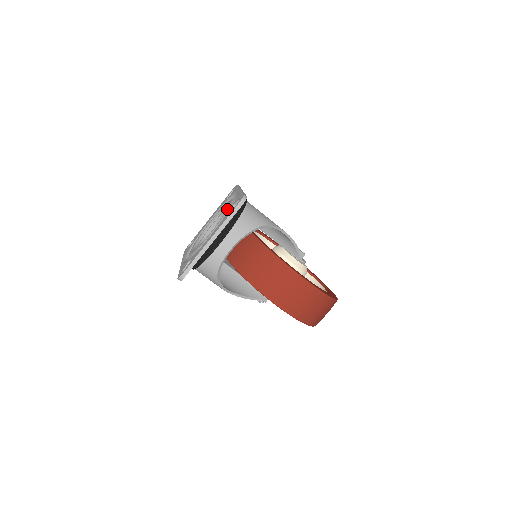
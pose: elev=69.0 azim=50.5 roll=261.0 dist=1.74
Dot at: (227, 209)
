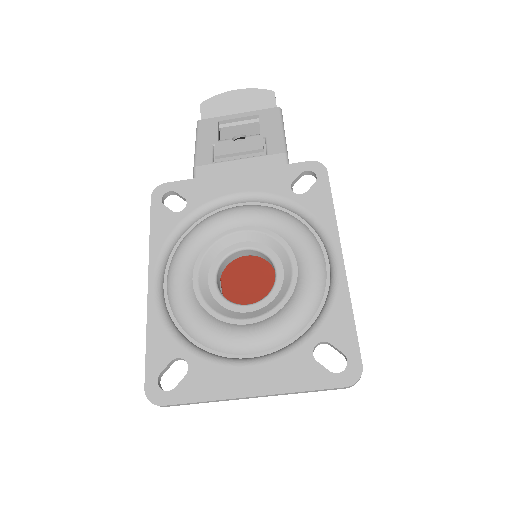
Dot at: (303, 306)
